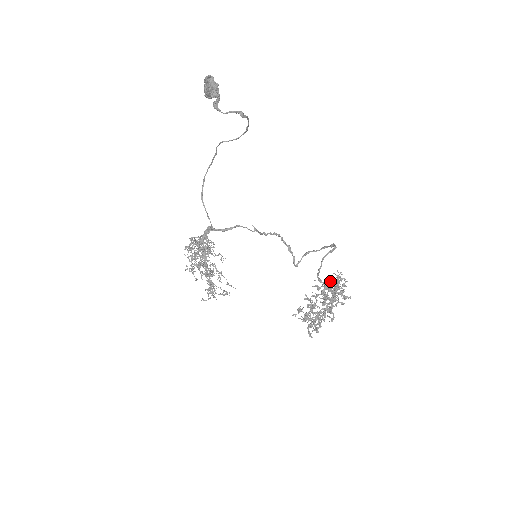
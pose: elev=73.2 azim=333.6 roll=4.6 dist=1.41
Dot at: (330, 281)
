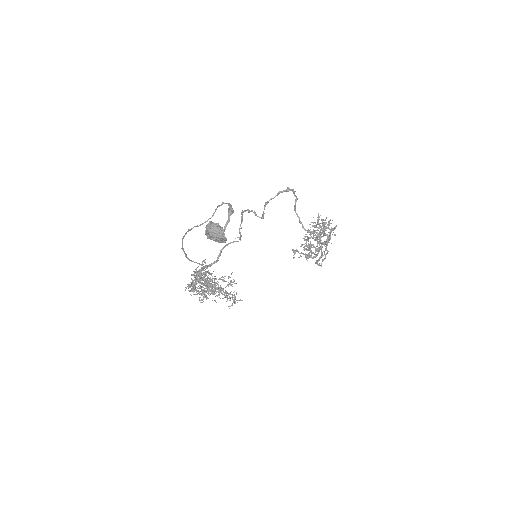
Dot at: (329, 236)
